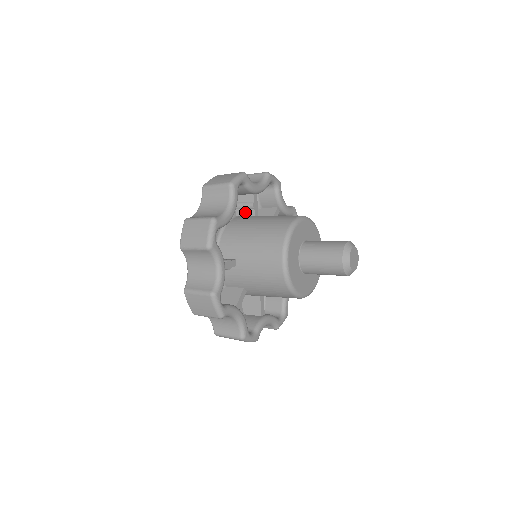
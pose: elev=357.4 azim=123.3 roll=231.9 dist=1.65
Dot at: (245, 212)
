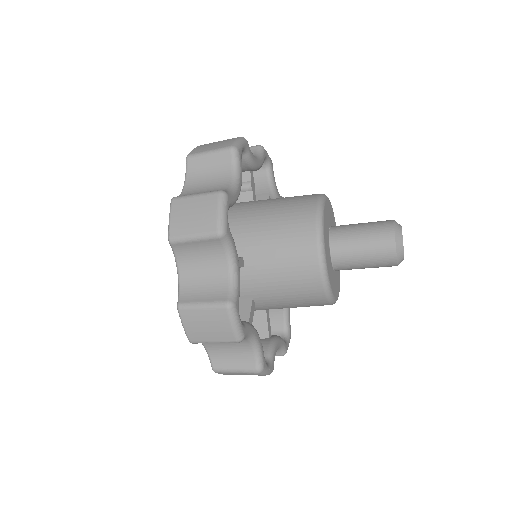
Dot at: (238, 197)
